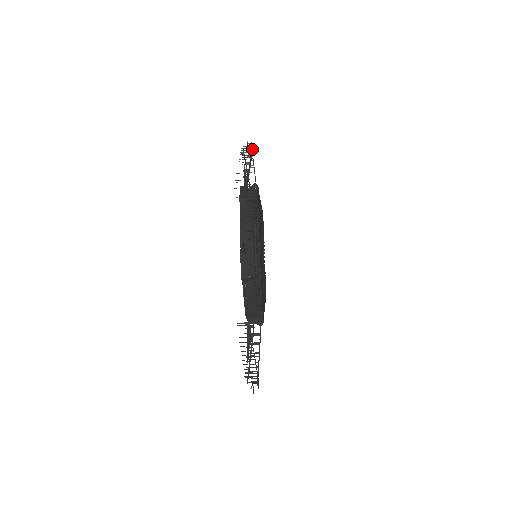
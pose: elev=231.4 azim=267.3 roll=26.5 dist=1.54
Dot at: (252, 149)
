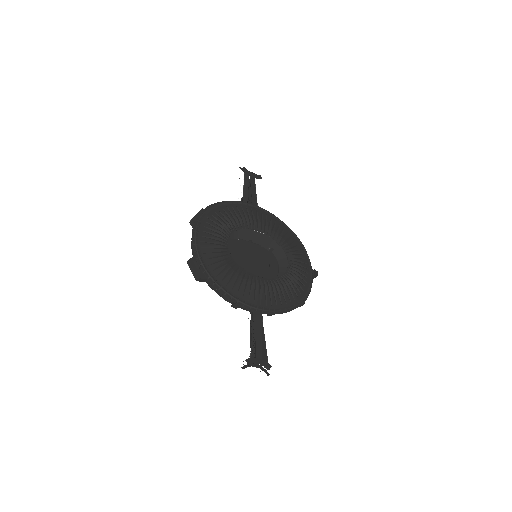
Dot at: (251, 172)
